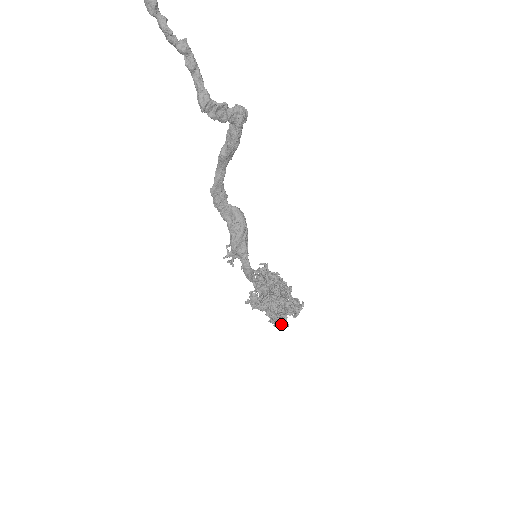
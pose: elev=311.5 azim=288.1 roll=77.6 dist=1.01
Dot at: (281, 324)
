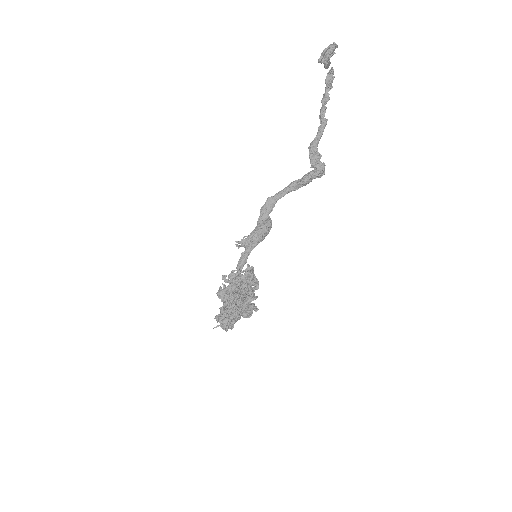
Dot at: (225, 320)
